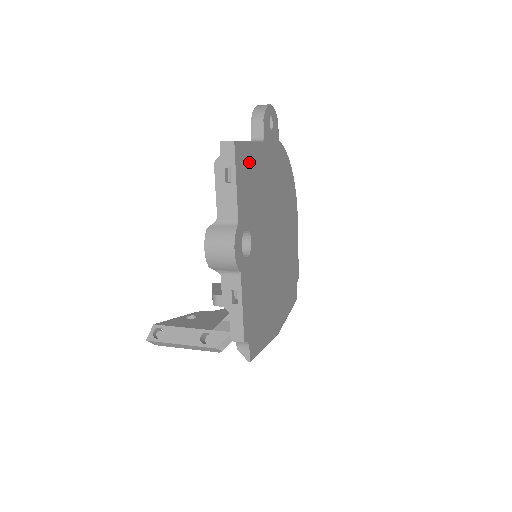
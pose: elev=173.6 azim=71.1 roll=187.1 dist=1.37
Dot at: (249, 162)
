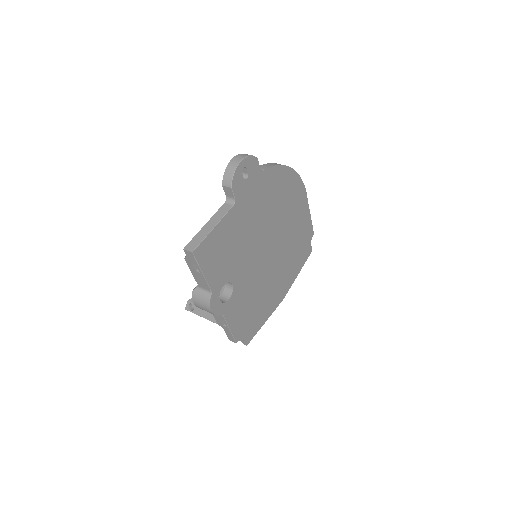
Dot at: (217, 241)
